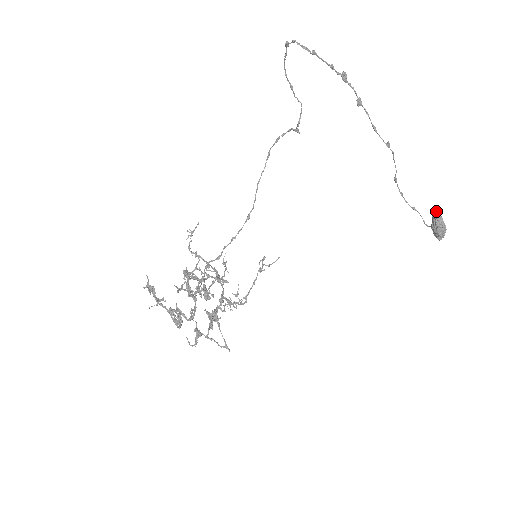
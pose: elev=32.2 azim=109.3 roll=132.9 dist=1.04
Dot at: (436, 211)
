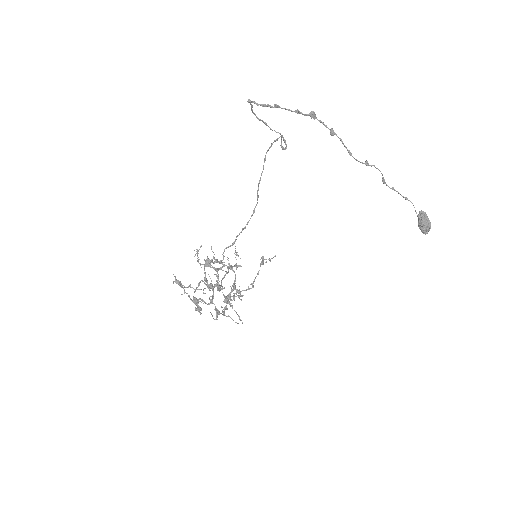
Dot at: (421, 211)
